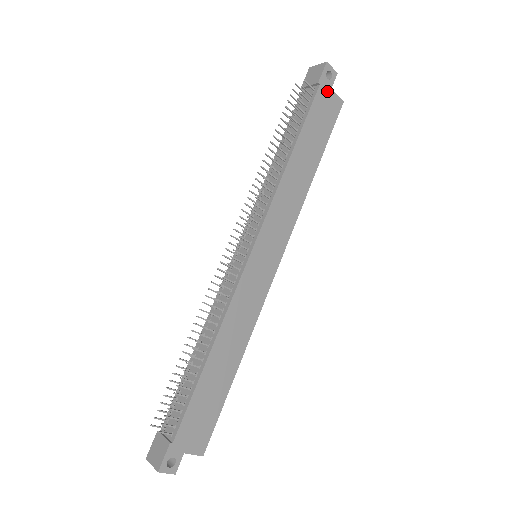
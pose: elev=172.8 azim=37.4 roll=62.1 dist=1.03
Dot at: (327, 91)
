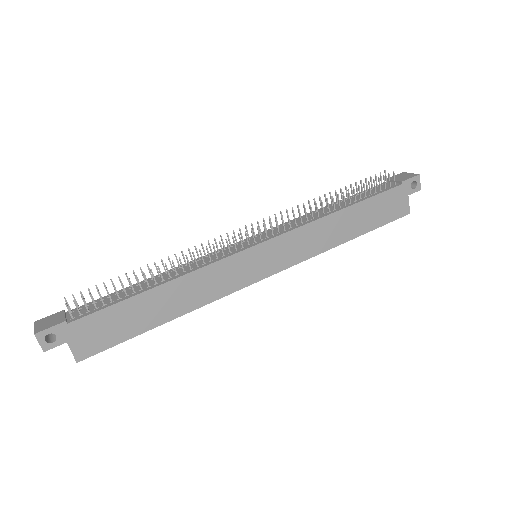
Dot at: (404, 194)
